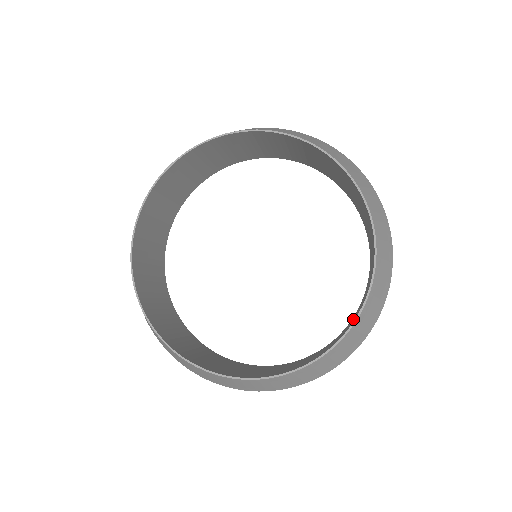
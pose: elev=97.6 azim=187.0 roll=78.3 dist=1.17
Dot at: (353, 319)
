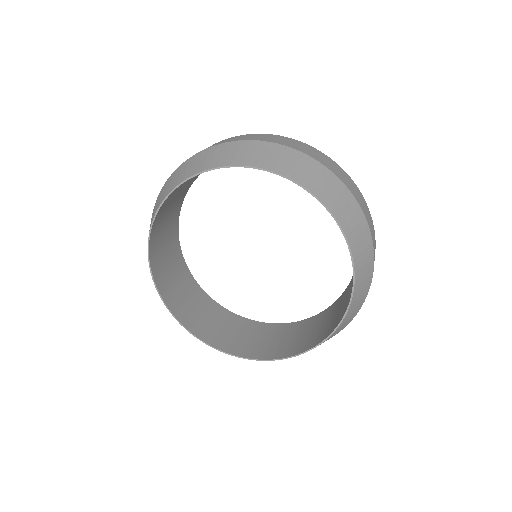
Dot at: occluded
